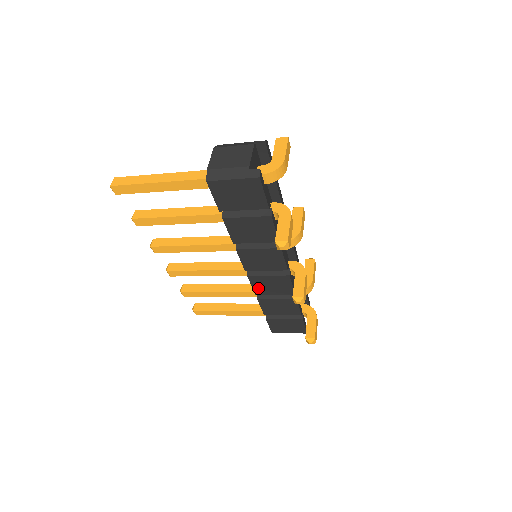
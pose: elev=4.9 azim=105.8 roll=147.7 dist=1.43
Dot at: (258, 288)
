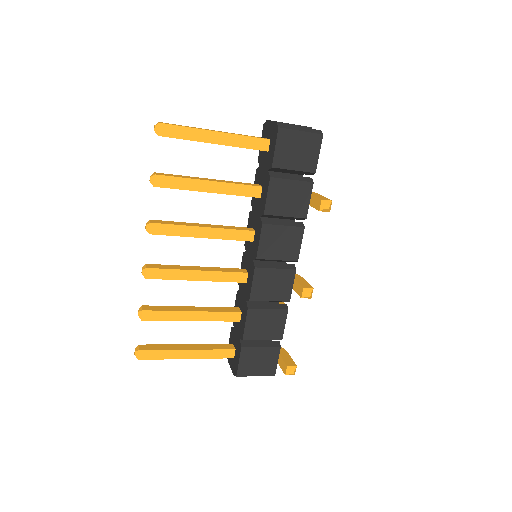
Dot at: (257, 289)
